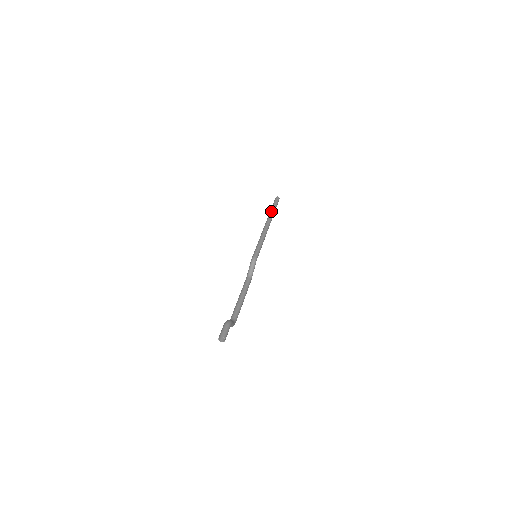
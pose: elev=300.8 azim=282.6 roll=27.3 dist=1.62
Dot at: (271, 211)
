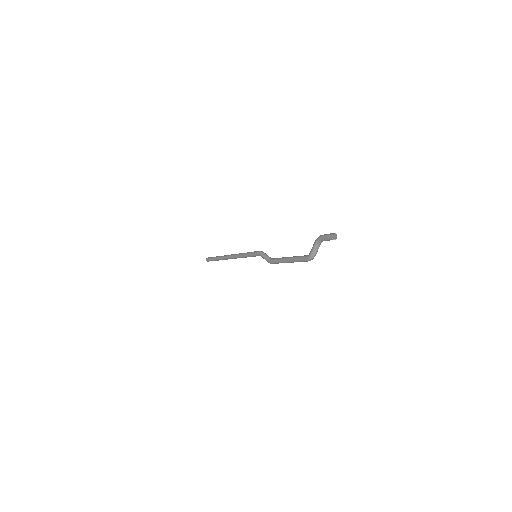
Dot at: (219, 256)
